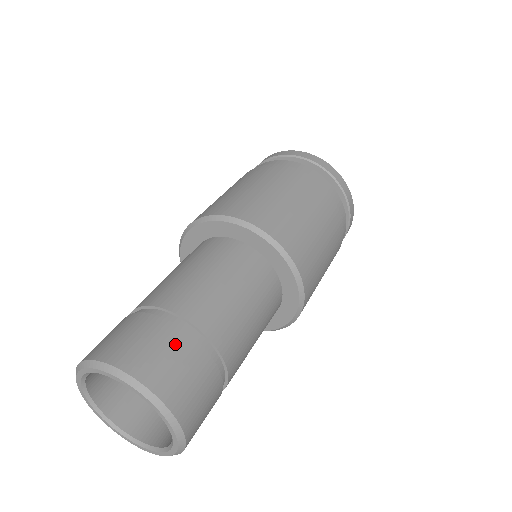
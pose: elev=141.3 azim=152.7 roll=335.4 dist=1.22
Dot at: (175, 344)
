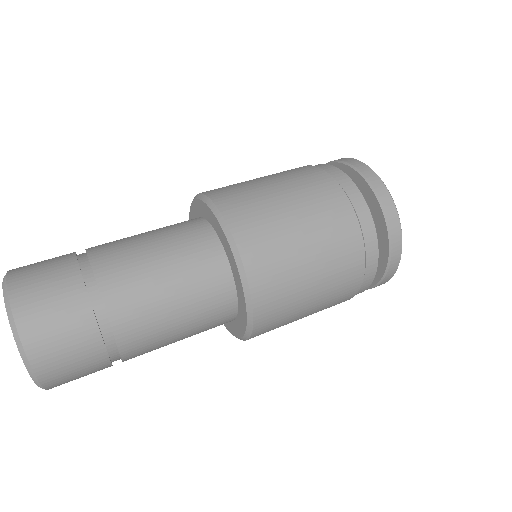
Dot at: (58, 258)
